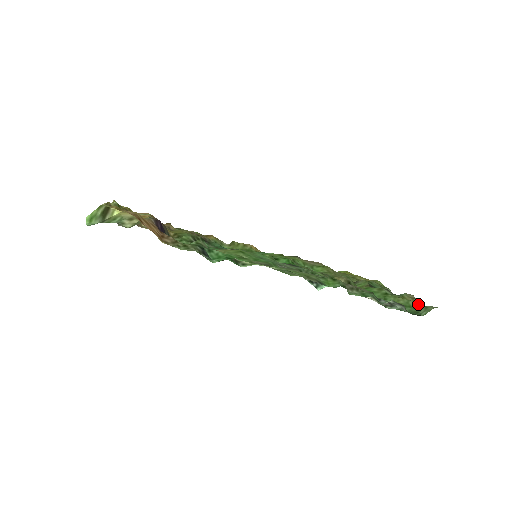
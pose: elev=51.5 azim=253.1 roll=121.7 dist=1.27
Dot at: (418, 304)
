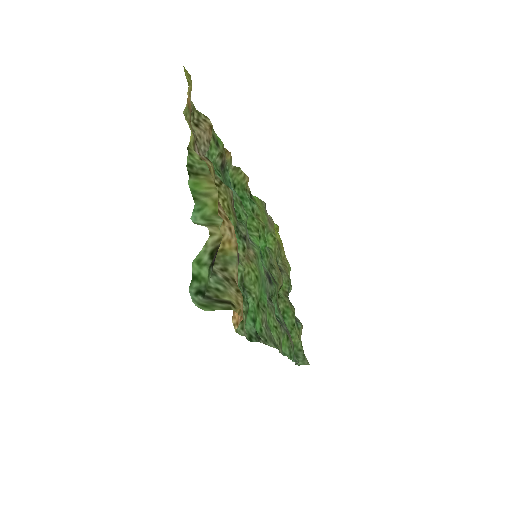
Dot at: (302, 349)
